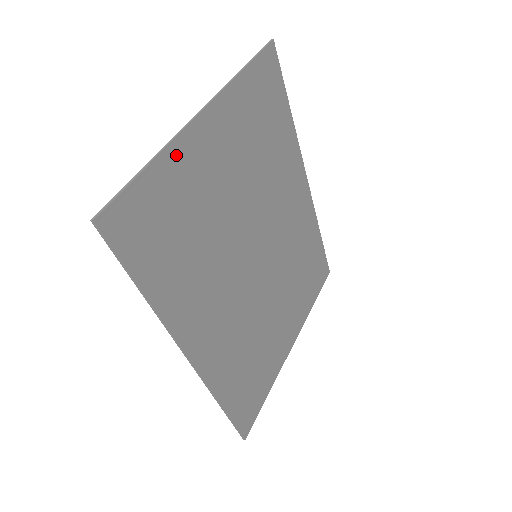
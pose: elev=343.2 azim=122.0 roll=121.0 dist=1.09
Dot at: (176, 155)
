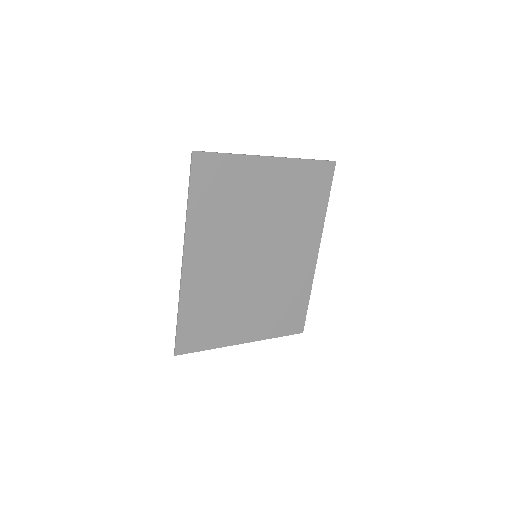
Dot at: (246, 162)
